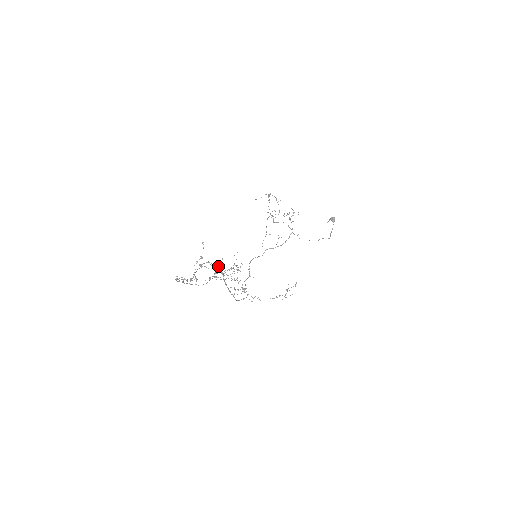
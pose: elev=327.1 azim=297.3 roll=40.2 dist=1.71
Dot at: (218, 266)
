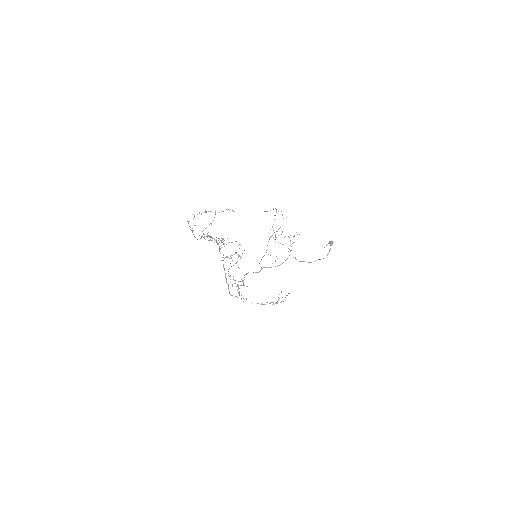
Dot at: occluded
